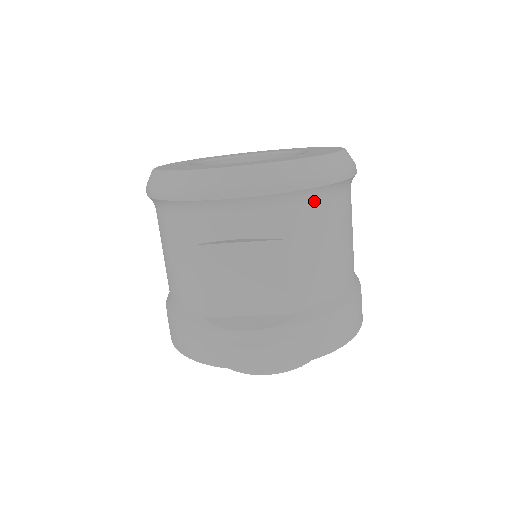
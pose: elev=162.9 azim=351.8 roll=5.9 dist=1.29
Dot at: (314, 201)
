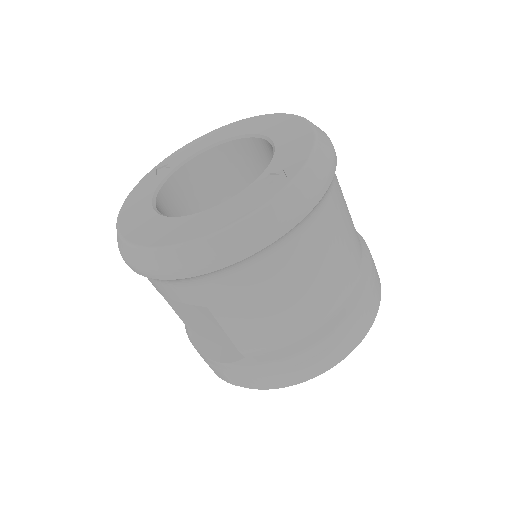
Dot at: (225, 276)
